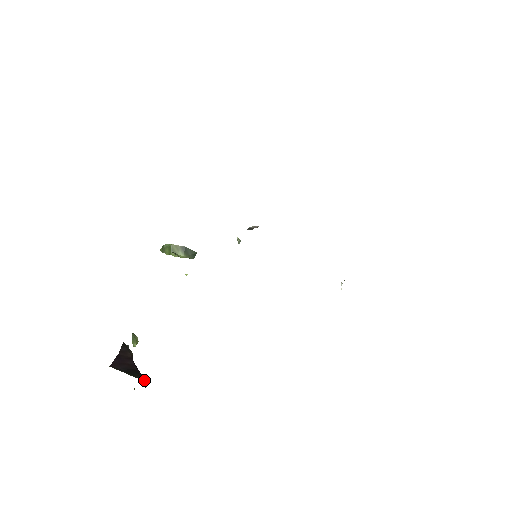
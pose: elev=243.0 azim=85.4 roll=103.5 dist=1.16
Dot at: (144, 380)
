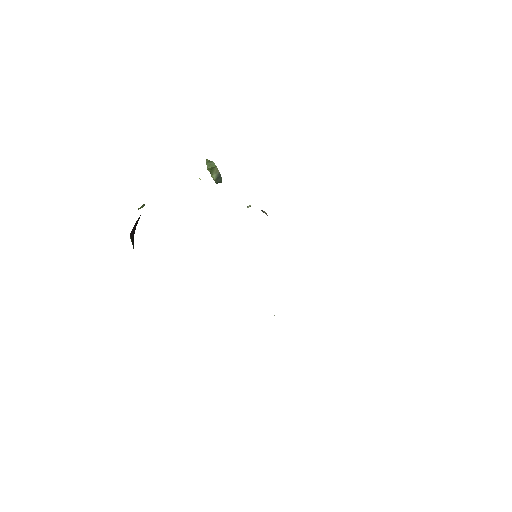
Dot at: occluded
